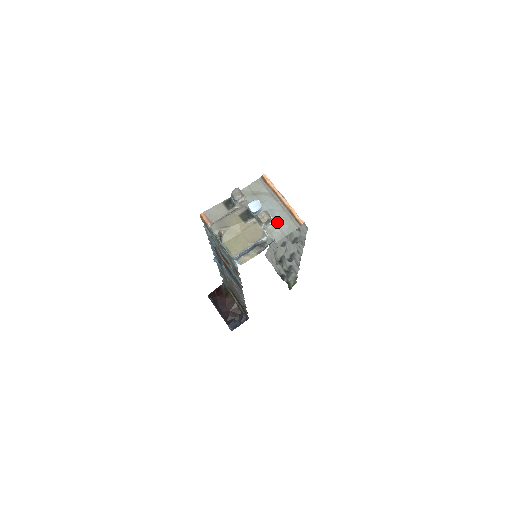
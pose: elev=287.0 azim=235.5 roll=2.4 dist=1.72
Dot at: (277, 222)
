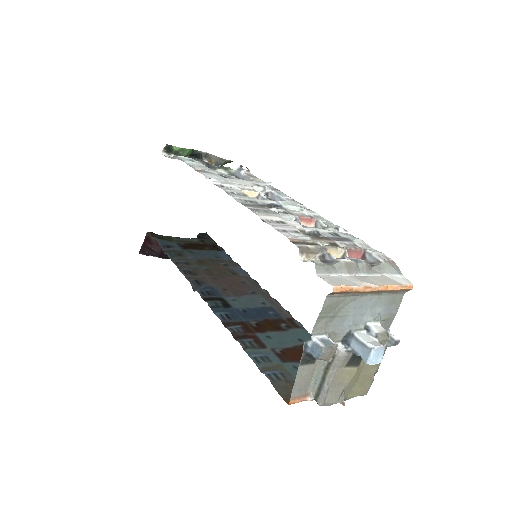
Dot at: (382, 316)
